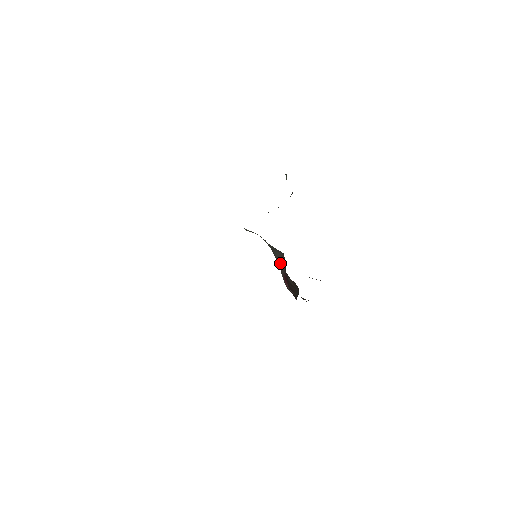
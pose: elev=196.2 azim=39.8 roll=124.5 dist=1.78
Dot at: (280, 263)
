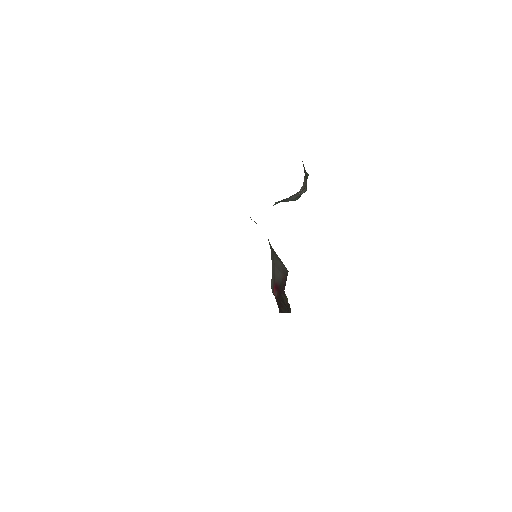
Dot at: (277, 270)
